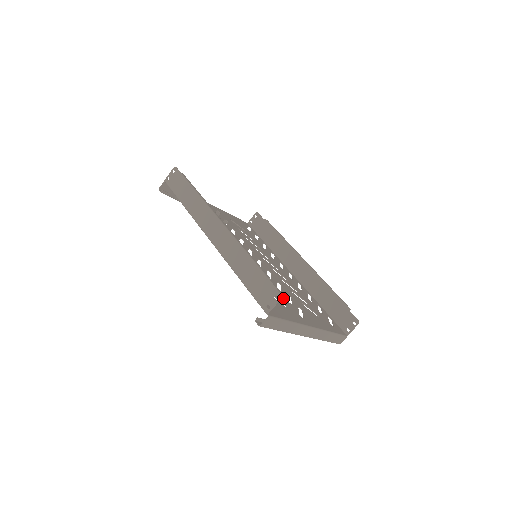
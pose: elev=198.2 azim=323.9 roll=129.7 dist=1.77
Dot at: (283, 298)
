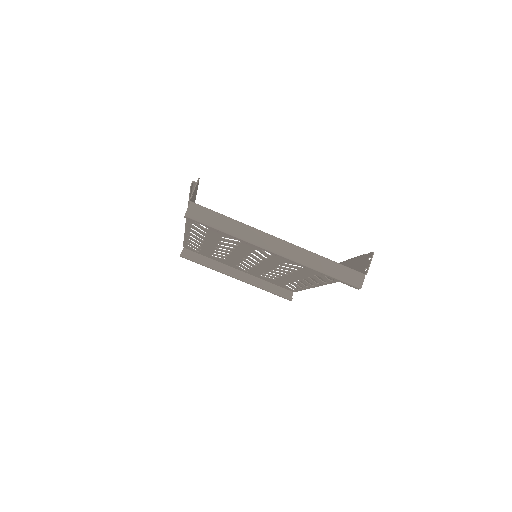
Dot at: occluded
